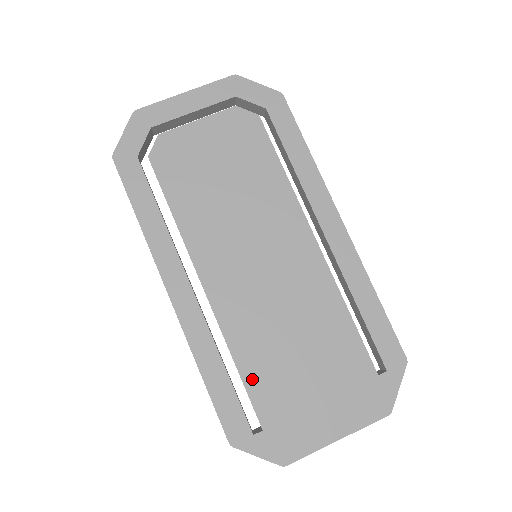
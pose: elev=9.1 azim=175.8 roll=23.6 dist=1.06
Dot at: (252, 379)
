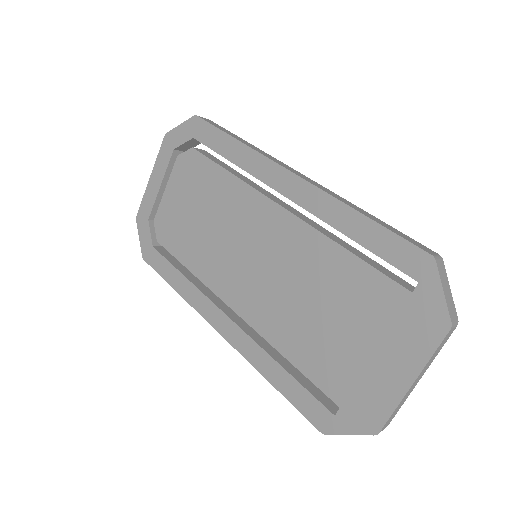
Dot at: (305, 365)
